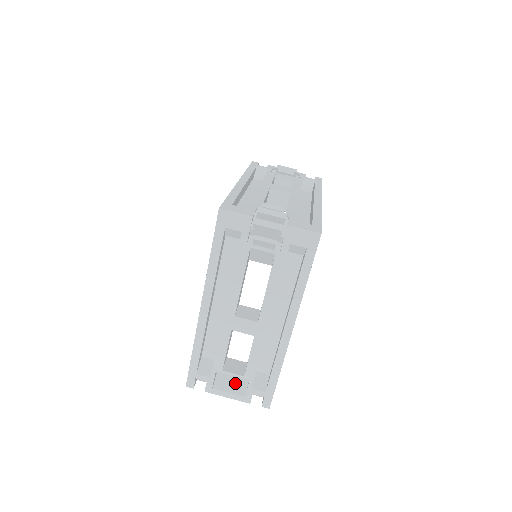
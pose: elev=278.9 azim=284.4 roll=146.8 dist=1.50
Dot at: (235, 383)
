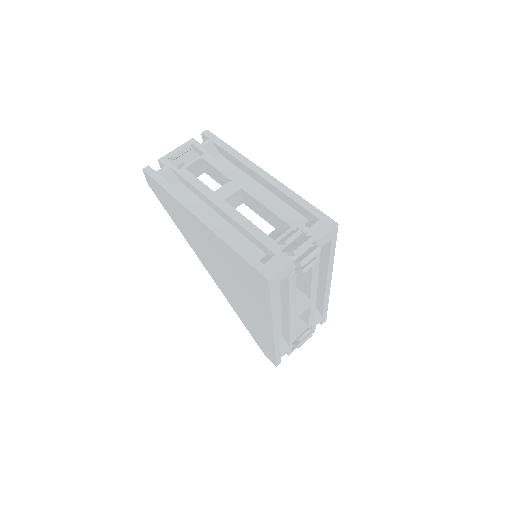
Dot at: occluded
